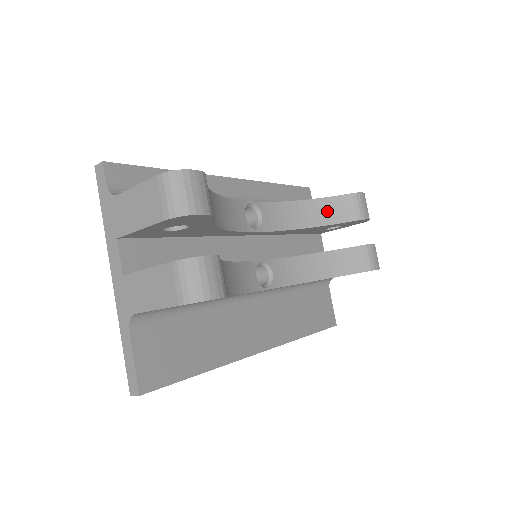
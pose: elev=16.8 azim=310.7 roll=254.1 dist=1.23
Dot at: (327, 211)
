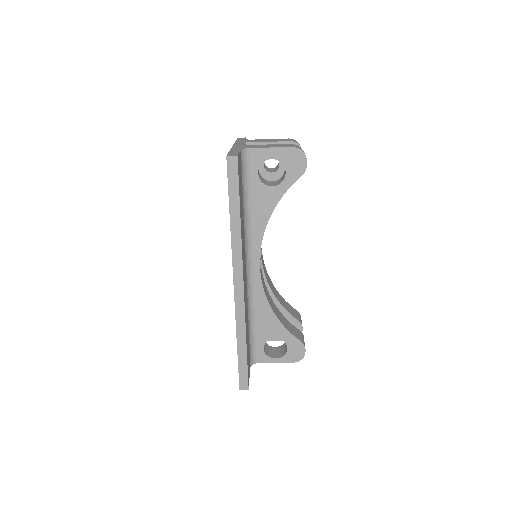
Dot at: (283, 302)
